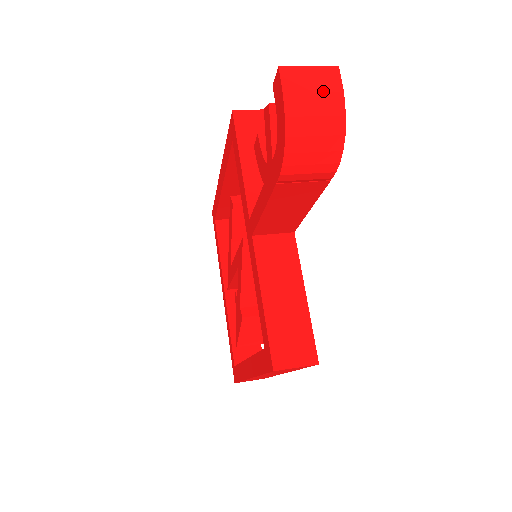
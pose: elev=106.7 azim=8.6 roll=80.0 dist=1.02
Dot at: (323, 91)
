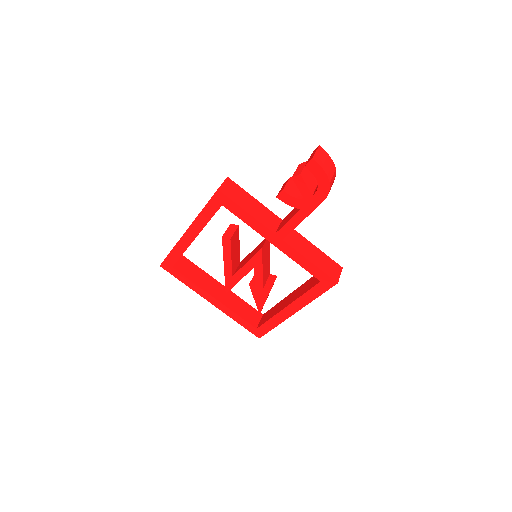
Dot at: (326, 158)
